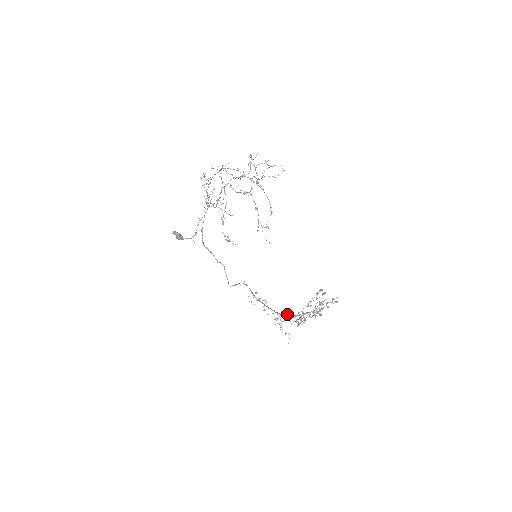
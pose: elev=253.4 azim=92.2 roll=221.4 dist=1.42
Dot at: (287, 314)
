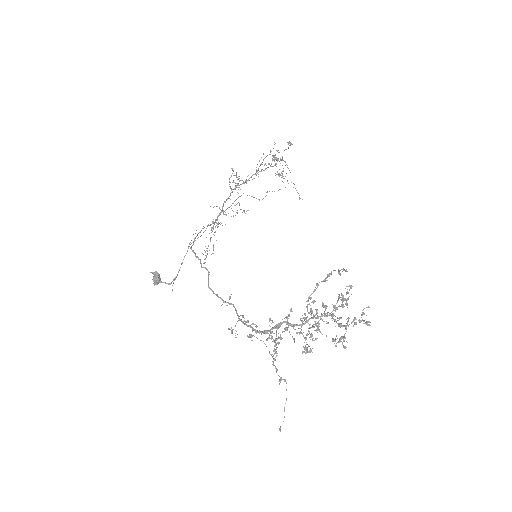
Dot at: (290, 309)
